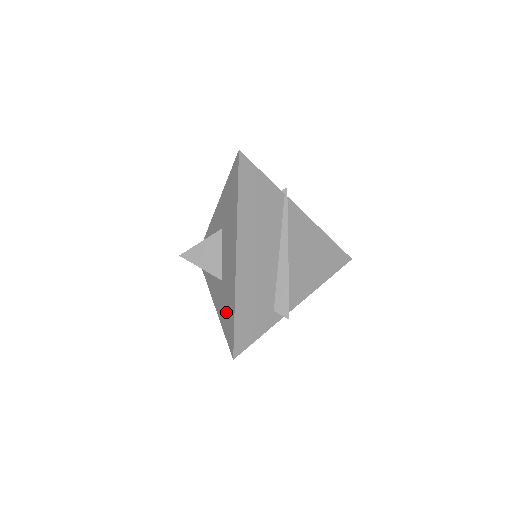
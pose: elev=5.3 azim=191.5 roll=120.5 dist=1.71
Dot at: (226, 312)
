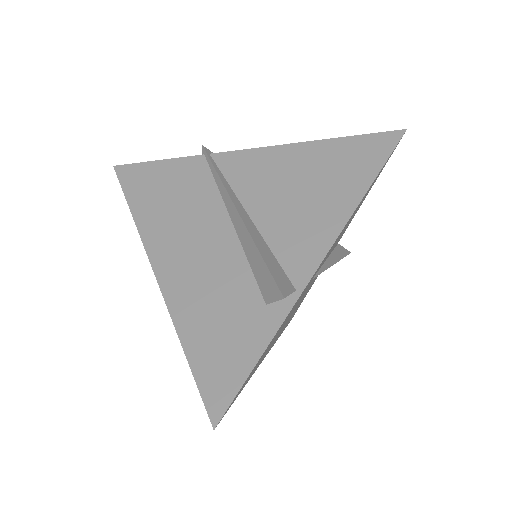
Dot at: occluded
